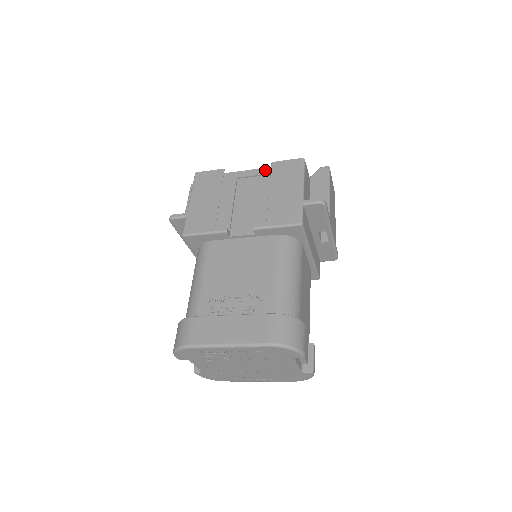
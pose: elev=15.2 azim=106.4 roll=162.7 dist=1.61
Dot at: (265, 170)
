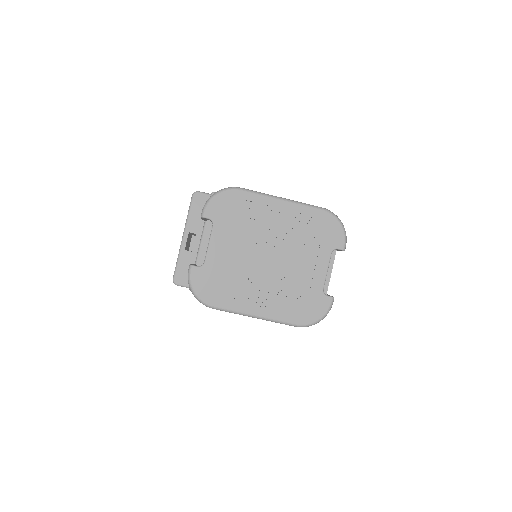
Dot at: occluded
